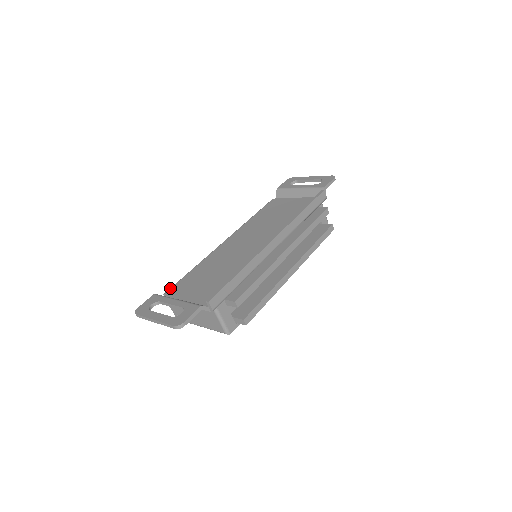
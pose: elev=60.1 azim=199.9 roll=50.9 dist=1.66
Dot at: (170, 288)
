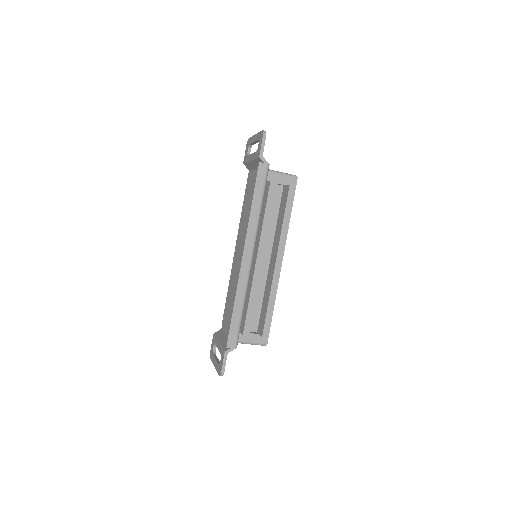
Dot at: occluded
